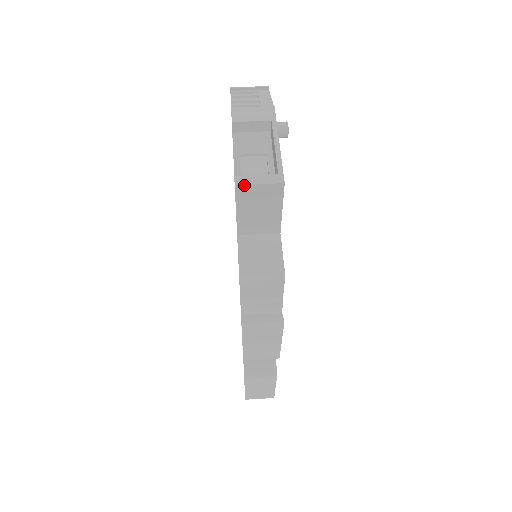
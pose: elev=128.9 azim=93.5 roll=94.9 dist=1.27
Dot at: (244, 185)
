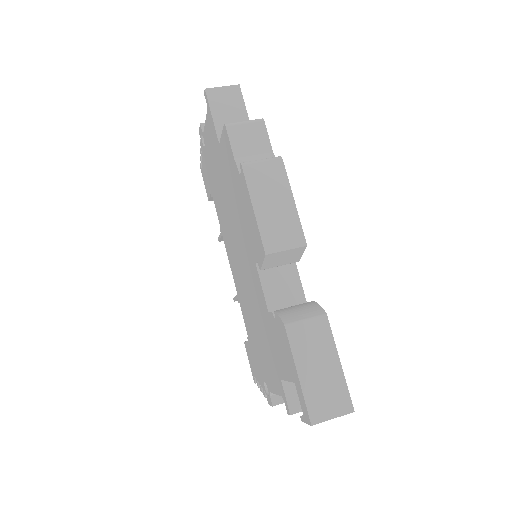
Dot at: (211, 89)
